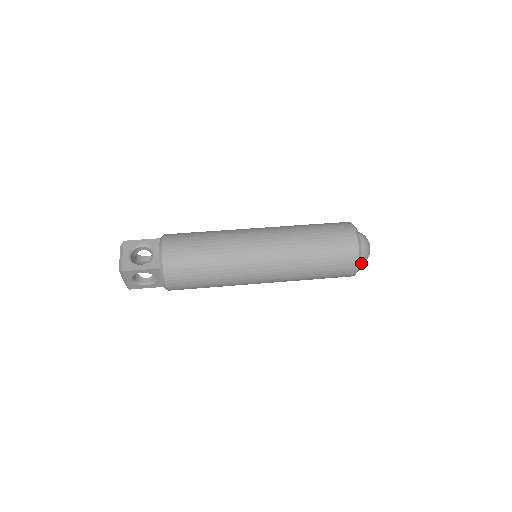
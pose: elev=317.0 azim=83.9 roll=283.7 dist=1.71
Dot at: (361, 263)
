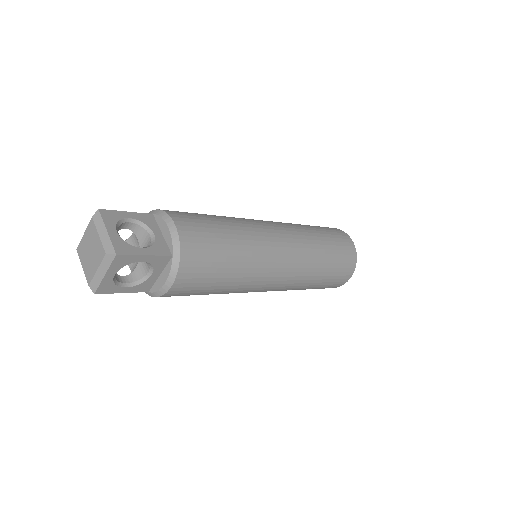
Dot at: occluded
